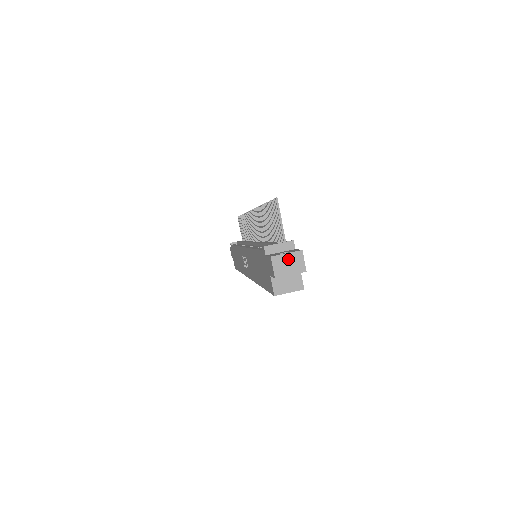
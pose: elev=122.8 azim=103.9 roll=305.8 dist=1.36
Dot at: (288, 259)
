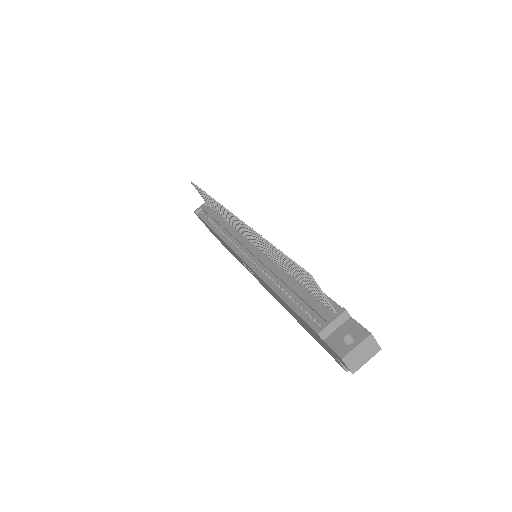
Dot at: (360, 350)
